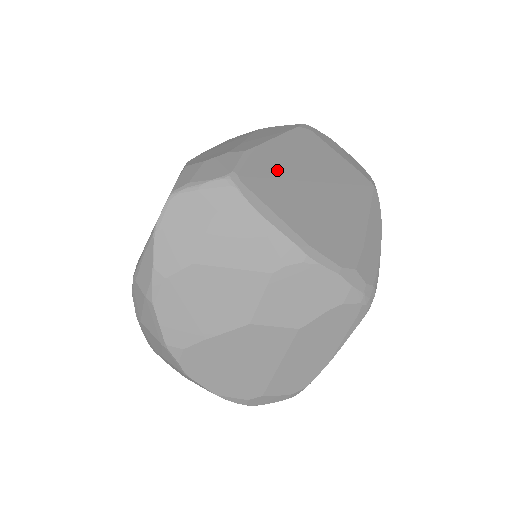
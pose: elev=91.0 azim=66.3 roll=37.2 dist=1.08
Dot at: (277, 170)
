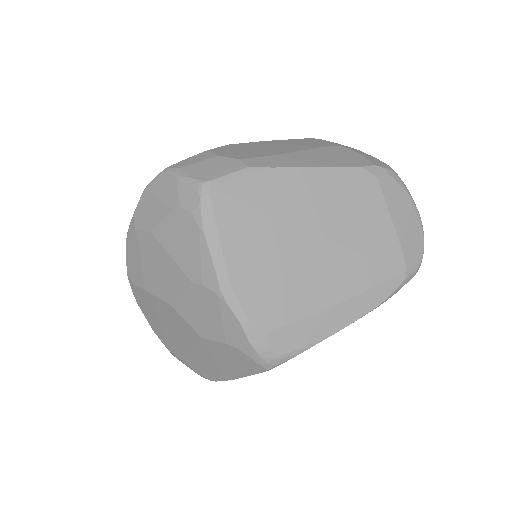
Dot at: (270, 200)
